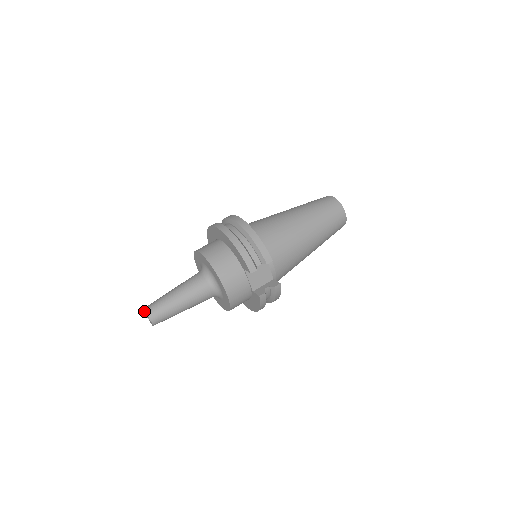
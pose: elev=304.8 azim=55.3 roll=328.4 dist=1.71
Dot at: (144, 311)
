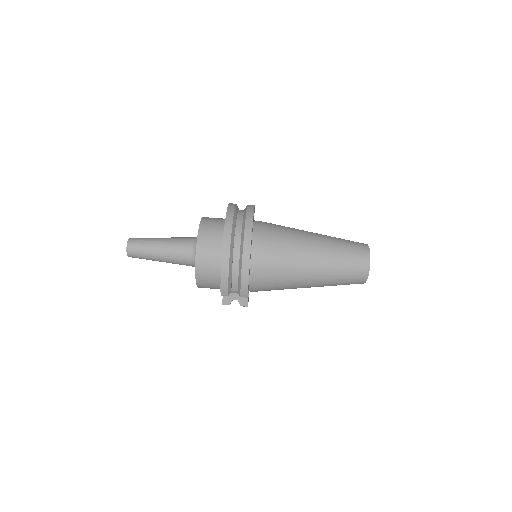
Dot at: (129, 239)
